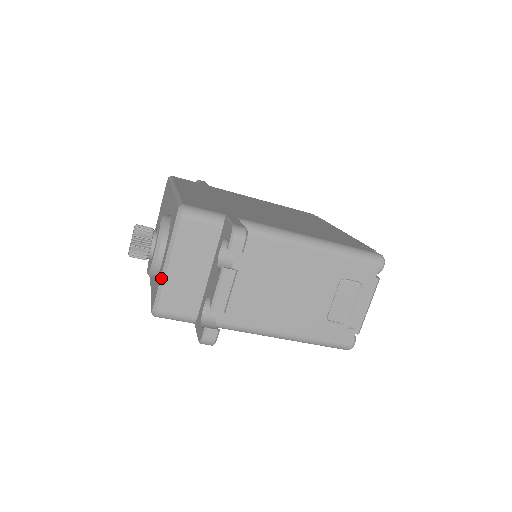
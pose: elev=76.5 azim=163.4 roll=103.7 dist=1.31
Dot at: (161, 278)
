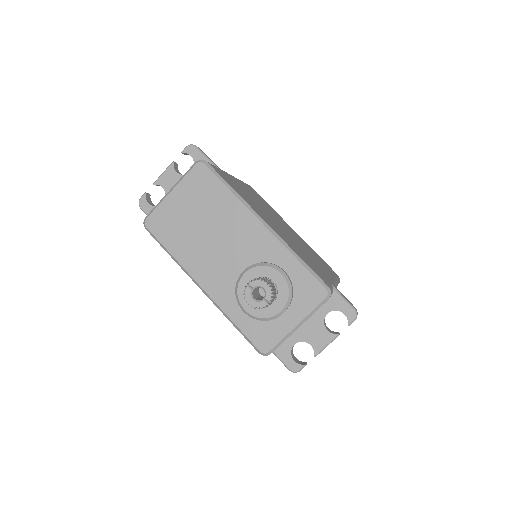
Dot at: (288, 335)
